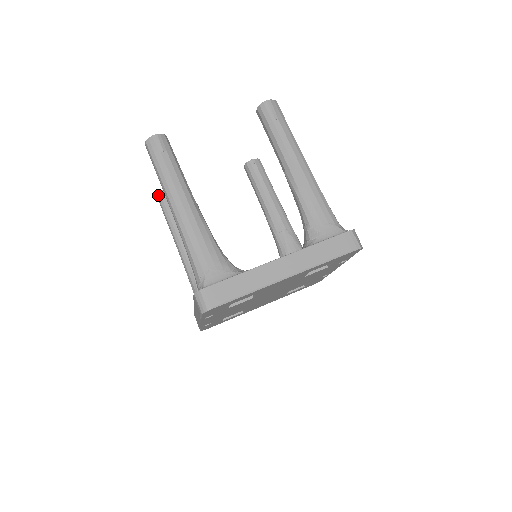
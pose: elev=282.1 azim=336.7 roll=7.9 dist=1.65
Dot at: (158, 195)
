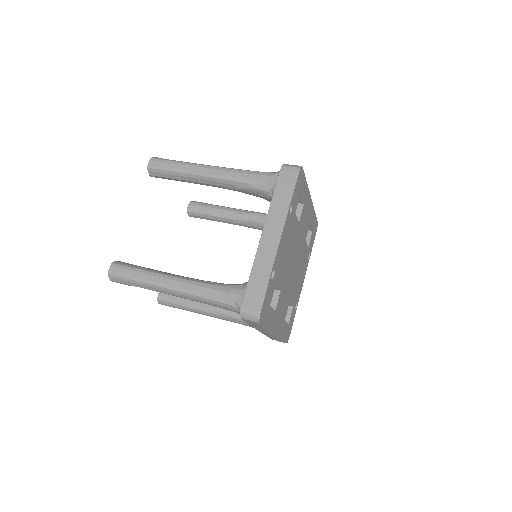
Dot at: (115, 263)
